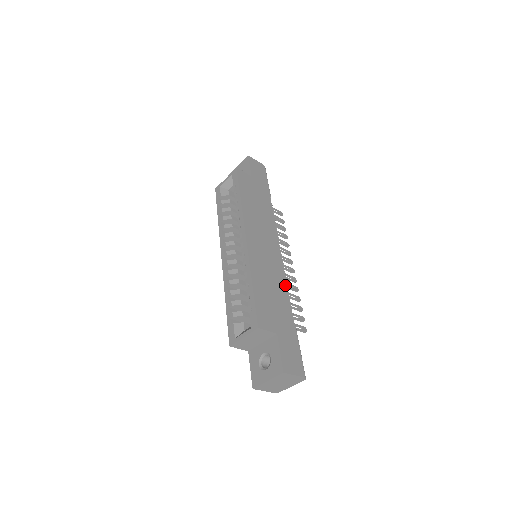
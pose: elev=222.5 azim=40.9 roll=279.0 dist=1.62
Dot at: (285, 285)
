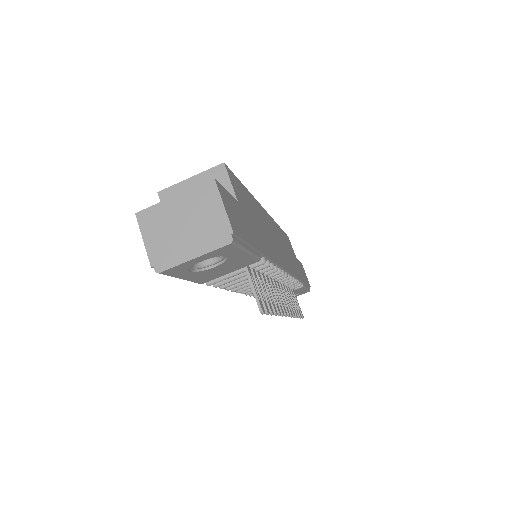
Dot at: (275, 259)
